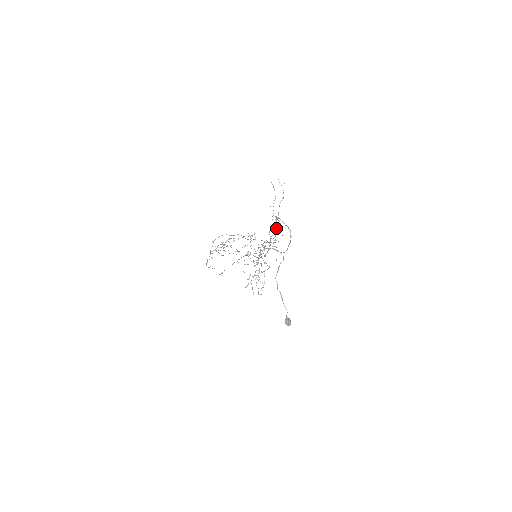
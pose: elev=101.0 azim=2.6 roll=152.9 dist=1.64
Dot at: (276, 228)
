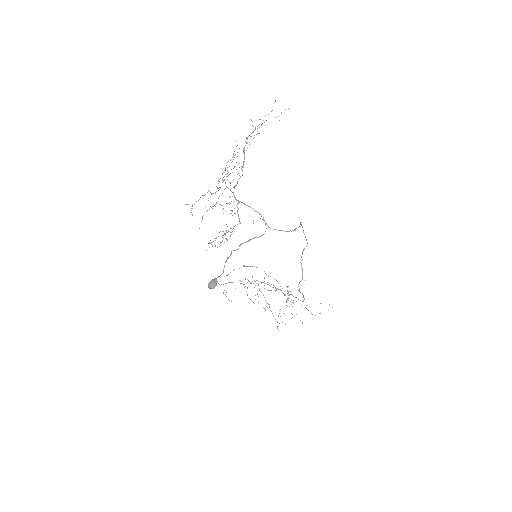
Dot at: (251, 136)
